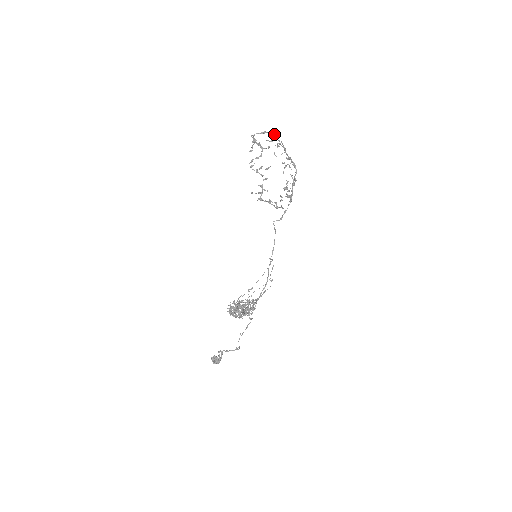
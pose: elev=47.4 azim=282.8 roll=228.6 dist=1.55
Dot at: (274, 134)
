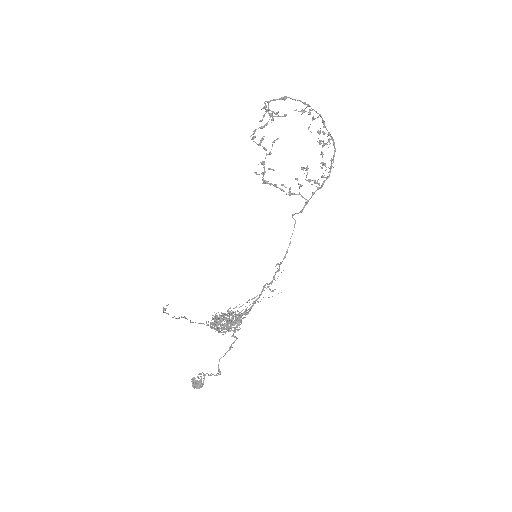
Dot at: (305, 102)
